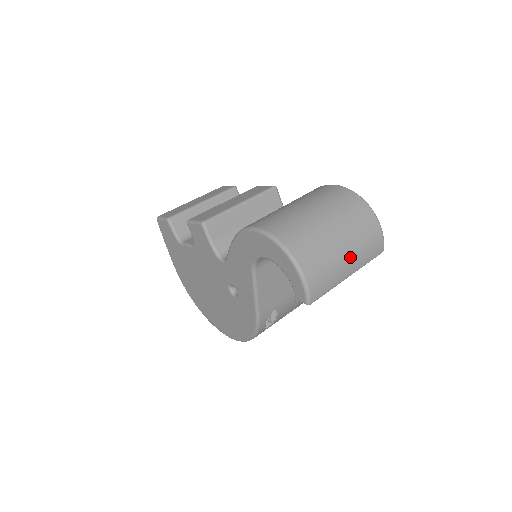
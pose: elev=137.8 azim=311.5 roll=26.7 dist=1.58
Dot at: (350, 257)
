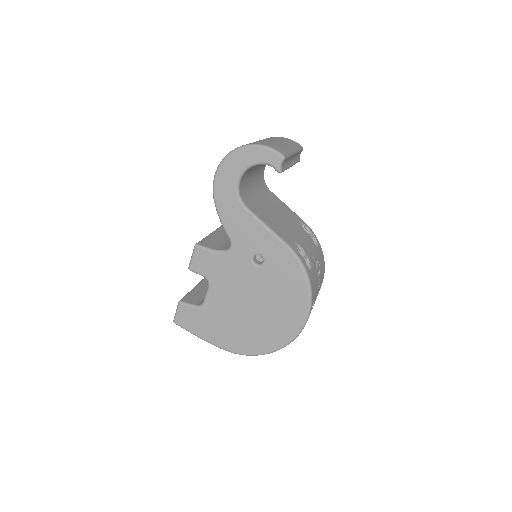
Dot at: (282, 143)
